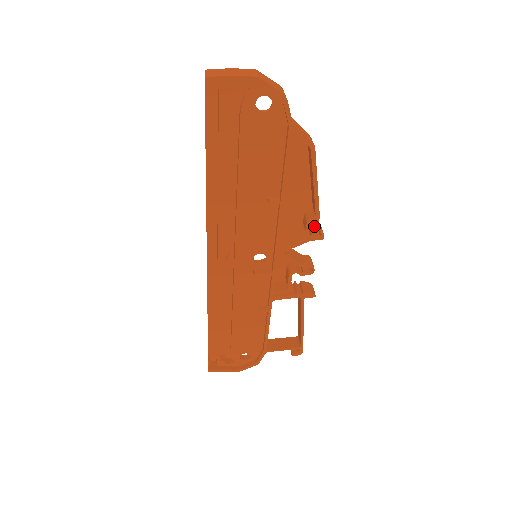
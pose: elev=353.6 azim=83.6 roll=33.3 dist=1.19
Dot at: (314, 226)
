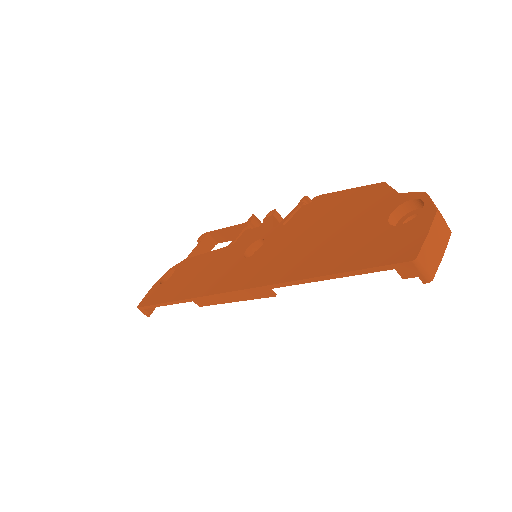
Dot at: (303, 200)
